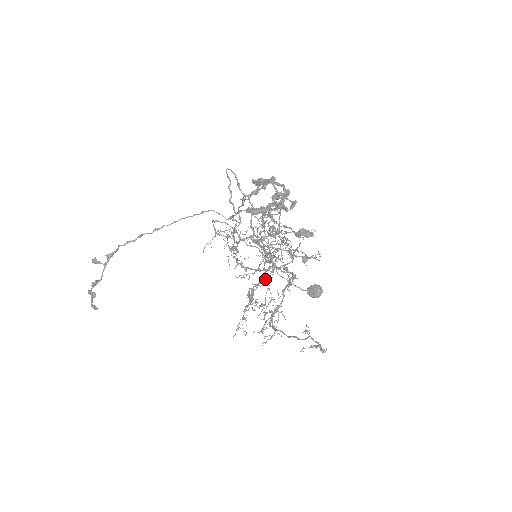
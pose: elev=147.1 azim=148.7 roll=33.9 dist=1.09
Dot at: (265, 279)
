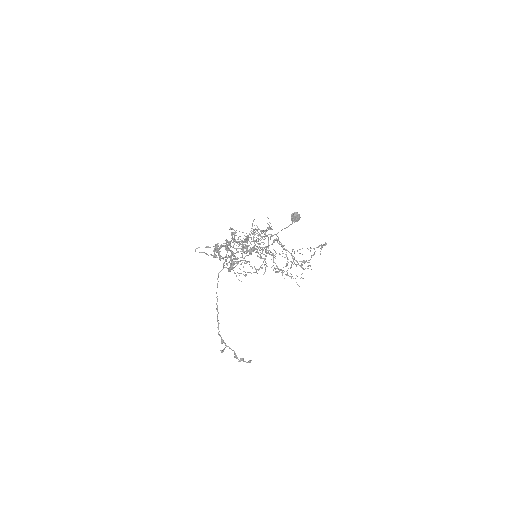
Dot at: (272, 255)
